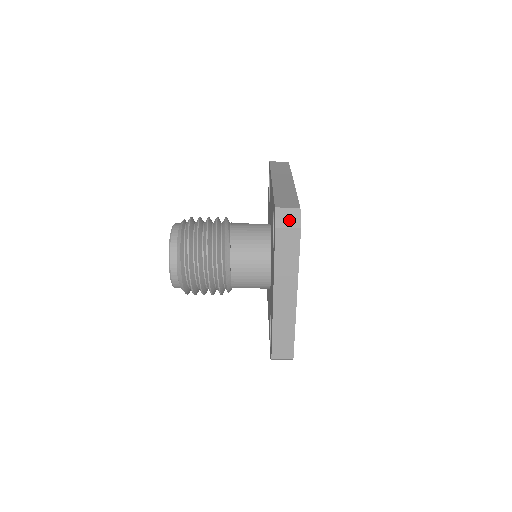
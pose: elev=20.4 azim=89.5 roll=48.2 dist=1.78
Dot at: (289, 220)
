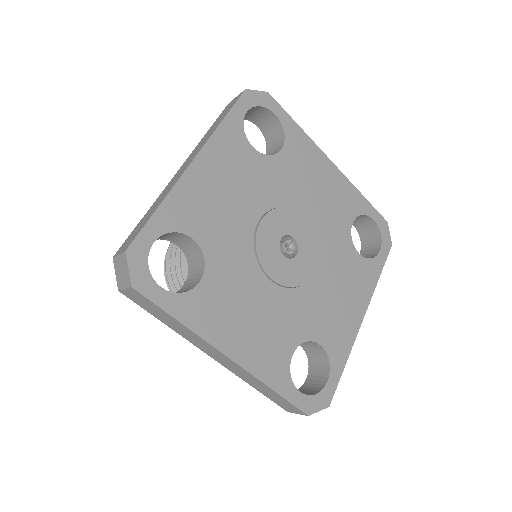
Dot at: (122, 275)
